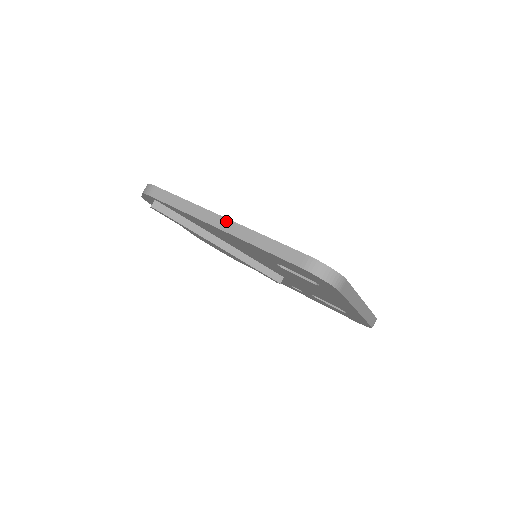
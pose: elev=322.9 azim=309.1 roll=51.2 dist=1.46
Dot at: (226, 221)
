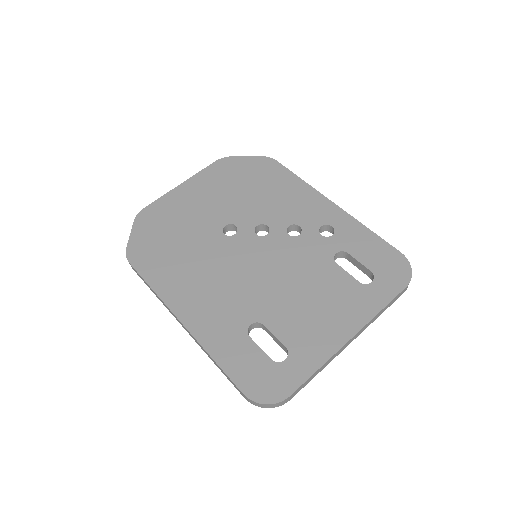
Dot at: occluded
